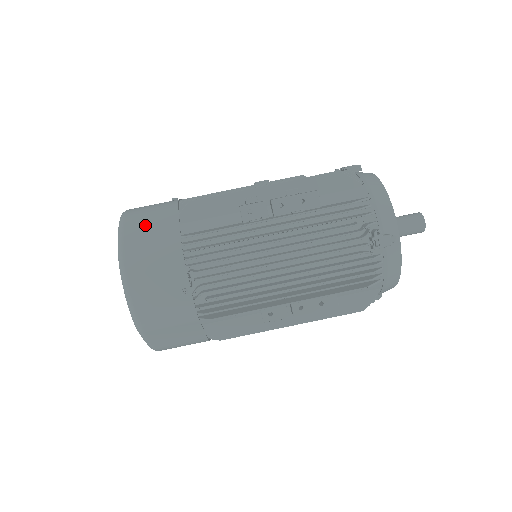
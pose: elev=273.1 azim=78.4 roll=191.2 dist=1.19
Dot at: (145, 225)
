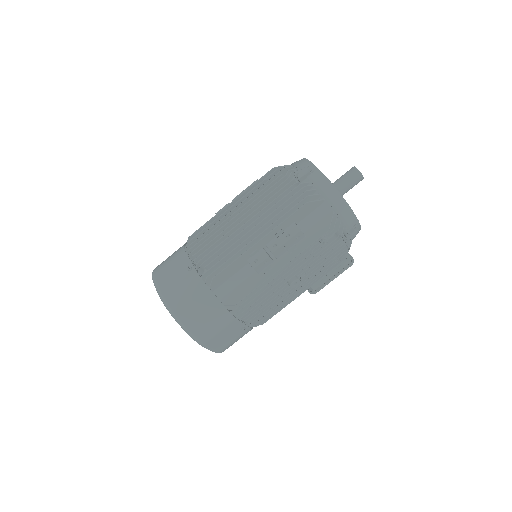
Dot at: occluded
